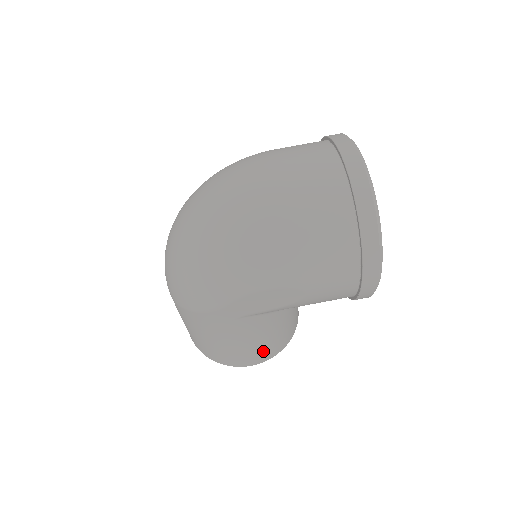
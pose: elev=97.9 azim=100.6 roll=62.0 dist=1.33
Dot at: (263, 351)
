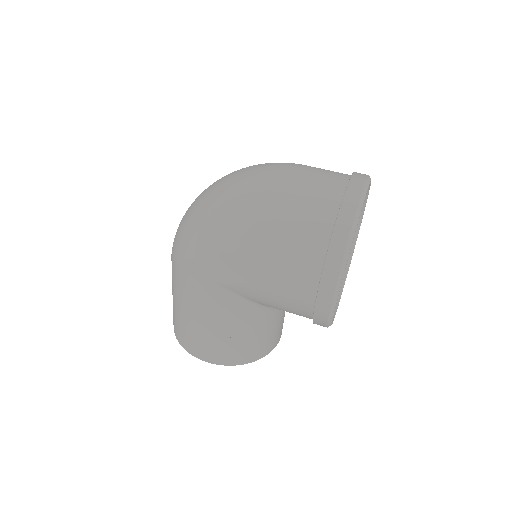
Dot at: (221, 347)
